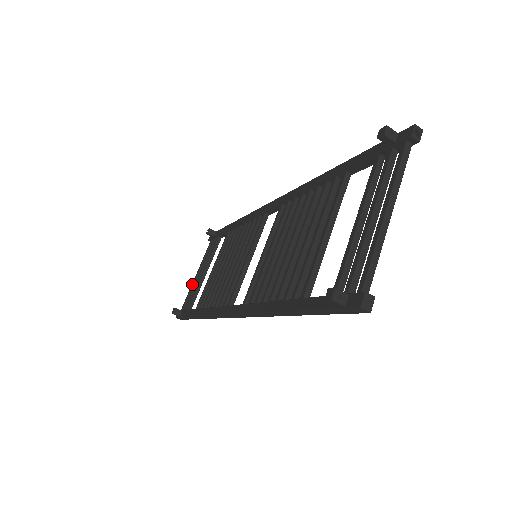
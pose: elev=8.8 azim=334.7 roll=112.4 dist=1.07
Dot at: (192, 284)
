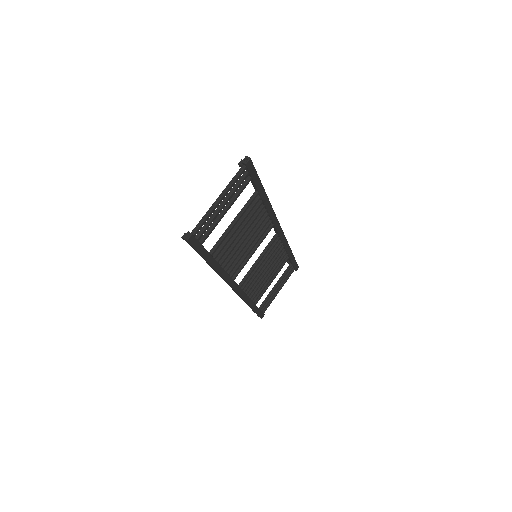
Dot at: occluded
